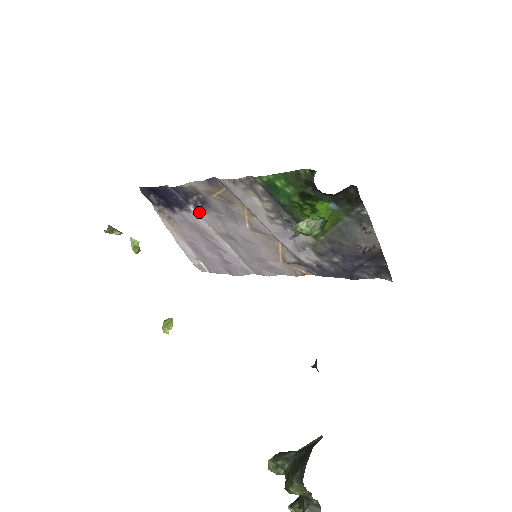
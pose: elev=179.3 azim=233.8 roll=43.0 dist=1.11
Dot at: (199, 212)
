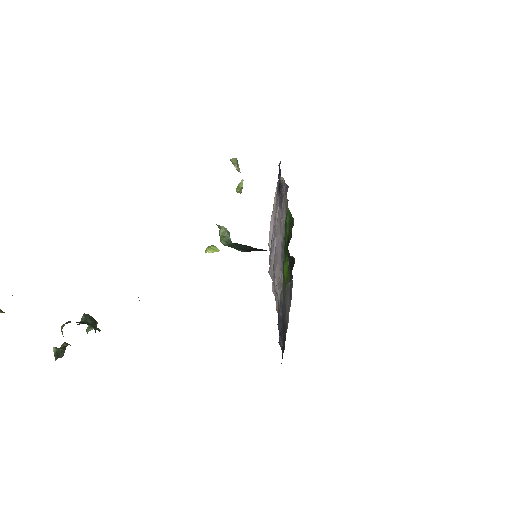
Dot at: occluded
